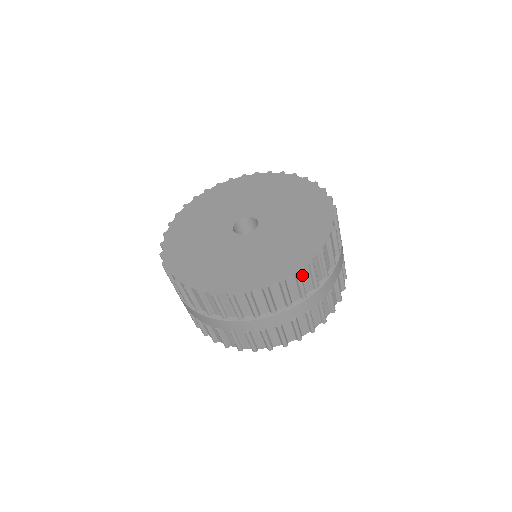
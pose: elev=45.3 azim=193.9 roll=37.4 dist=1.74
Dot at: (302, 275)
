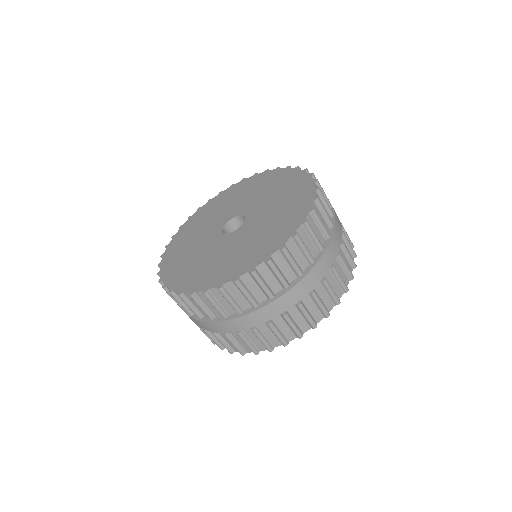
Dot at: (215, 295)
